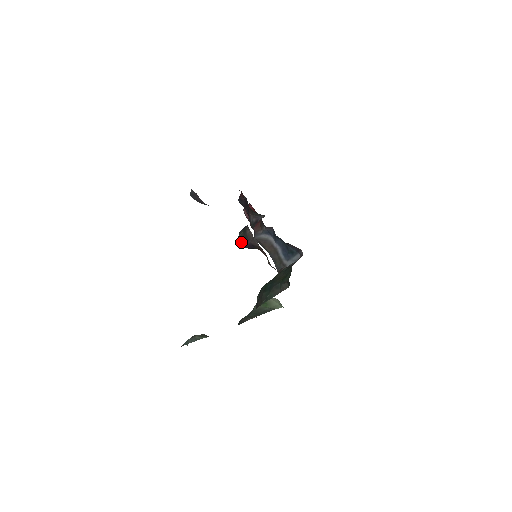
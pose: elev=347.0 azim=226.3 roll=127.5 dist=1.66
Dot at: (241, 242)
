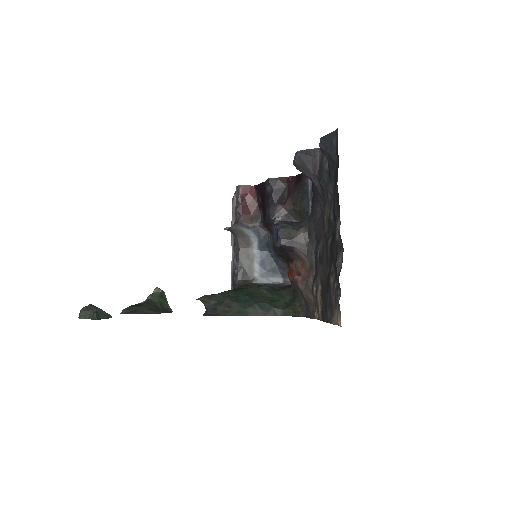
Dot at: (283, 238)
